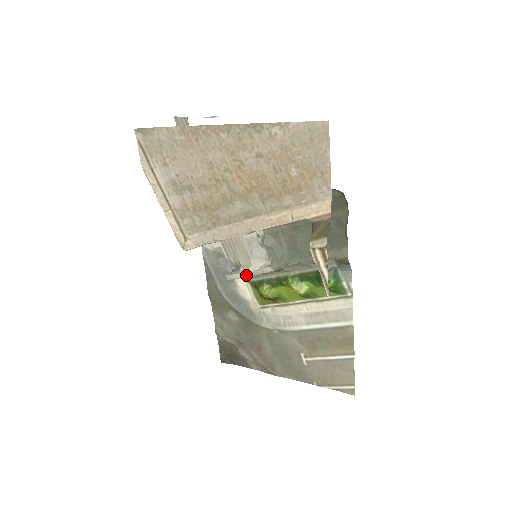
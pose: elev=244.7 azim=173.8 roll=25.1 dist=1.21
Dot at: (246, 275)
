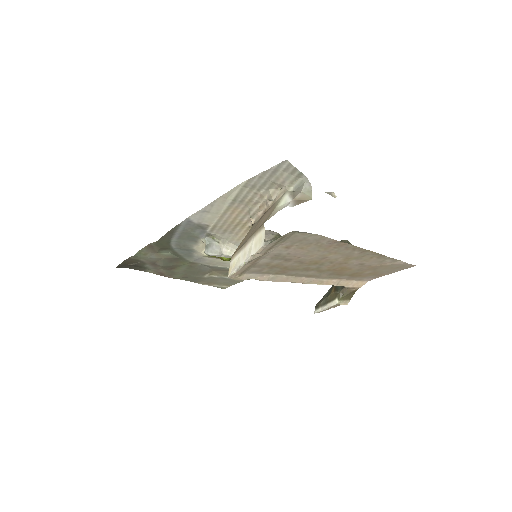
Dot at: (230, 257)
